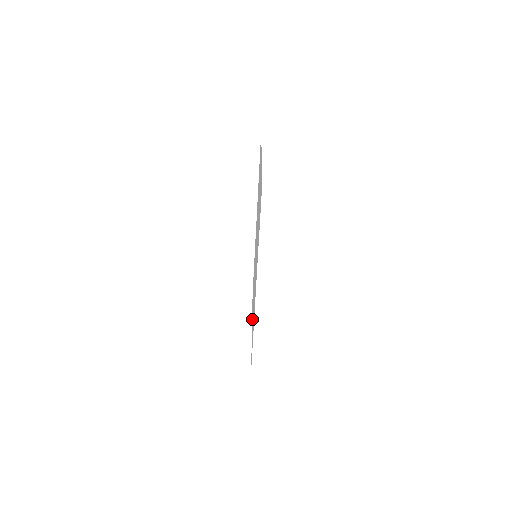
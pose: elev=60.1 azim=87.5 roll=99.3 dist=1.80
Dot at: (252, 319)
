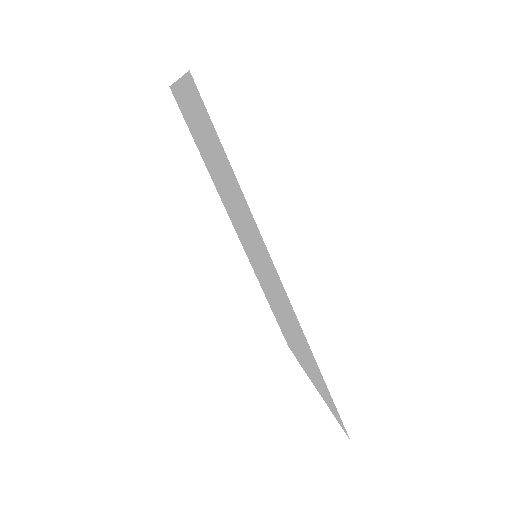
Dot at: (306, 368)
